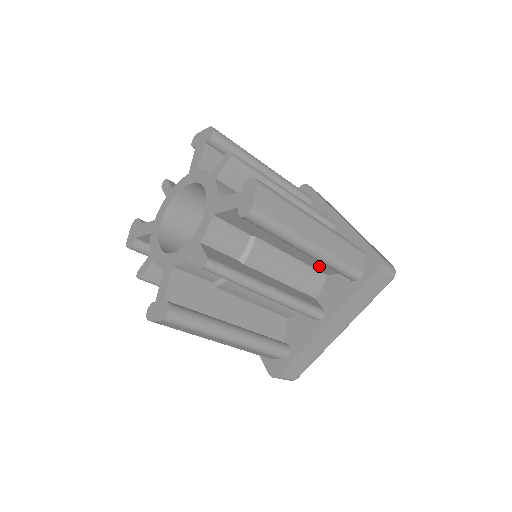
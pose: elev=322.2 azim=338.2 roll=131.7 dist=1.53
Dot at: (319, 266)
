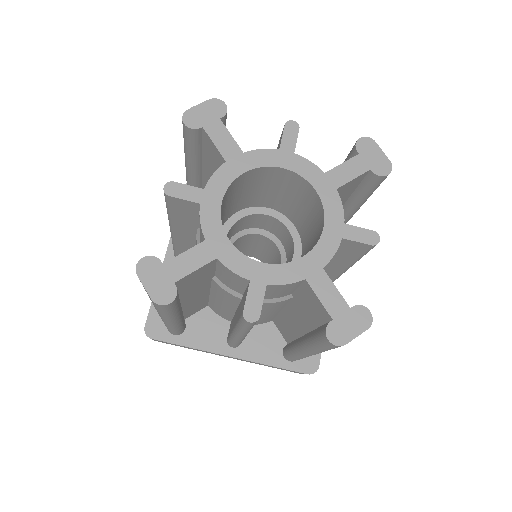
Dot at: (282, 324)
